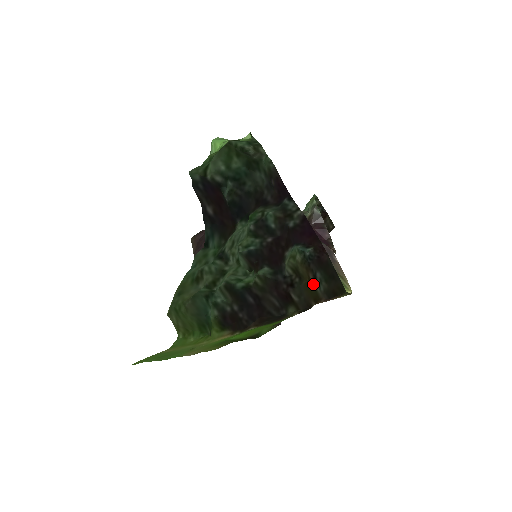
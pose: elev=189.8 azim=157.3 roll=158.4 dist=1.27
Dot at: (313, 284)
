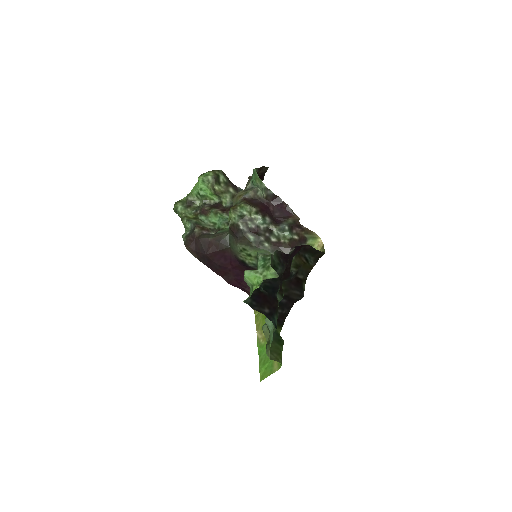
Dot at: (307, 263)
